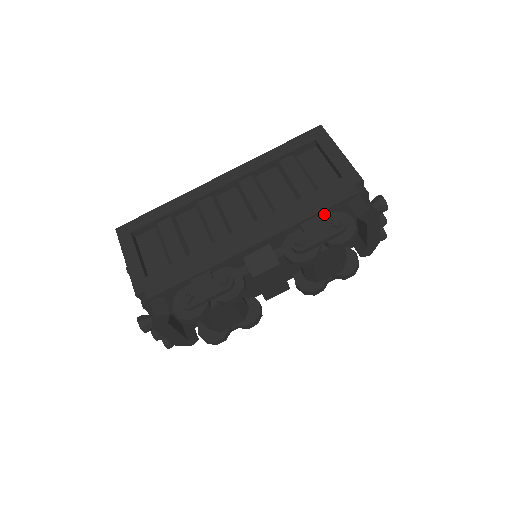
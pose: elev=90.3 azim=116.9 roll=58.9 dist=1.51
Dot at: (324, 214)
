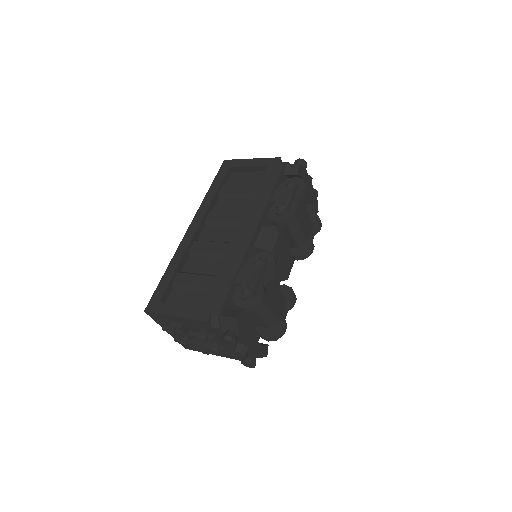
Dot at: (277, 188)
